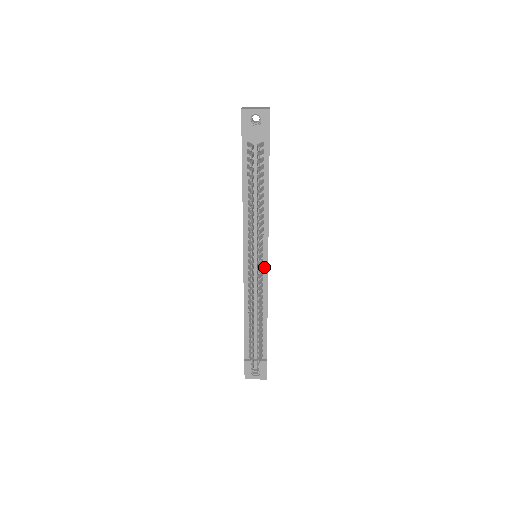
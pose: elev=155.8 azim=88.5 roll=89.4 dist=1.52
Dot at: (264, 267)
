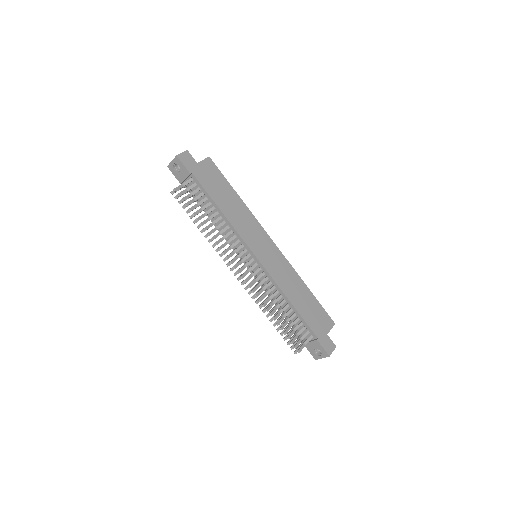
Dot at: (258, 263)
